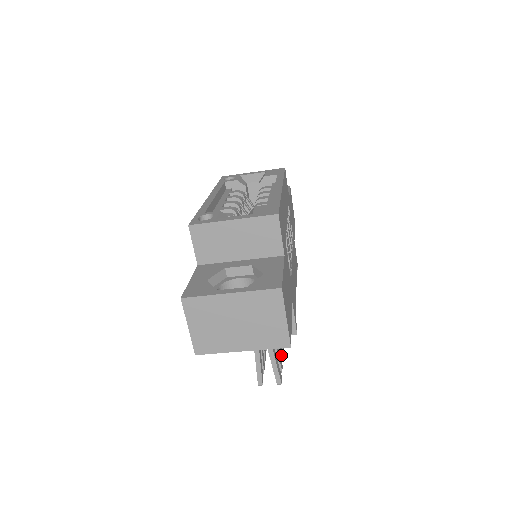
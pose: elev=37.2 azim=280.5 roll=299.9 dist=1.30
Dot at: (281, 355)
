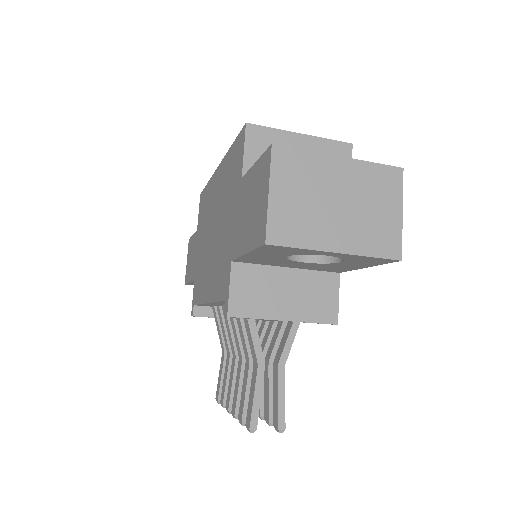
Dot at: occluded
